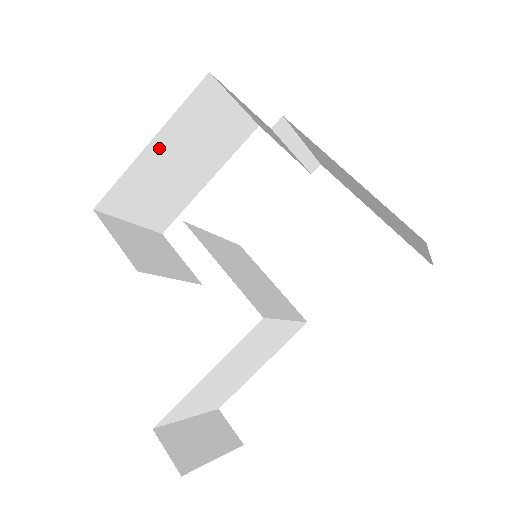
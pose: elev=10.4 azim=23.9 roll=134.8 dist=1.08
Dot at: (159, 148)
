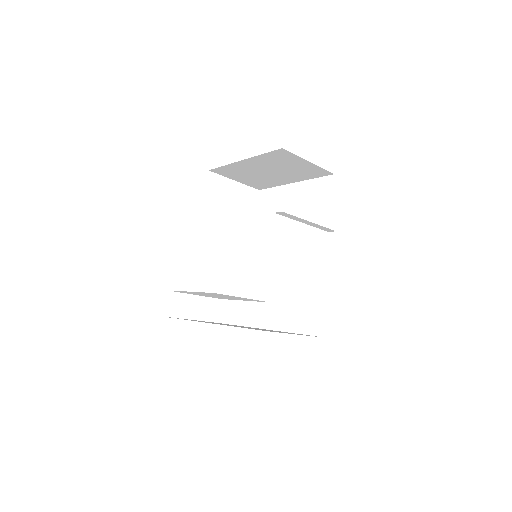
Dot at: (250, 163)
